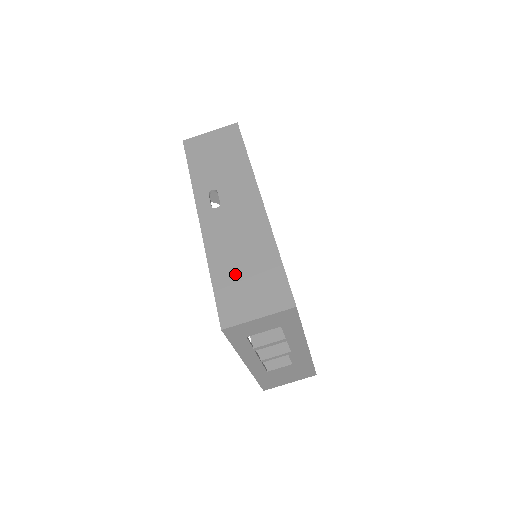
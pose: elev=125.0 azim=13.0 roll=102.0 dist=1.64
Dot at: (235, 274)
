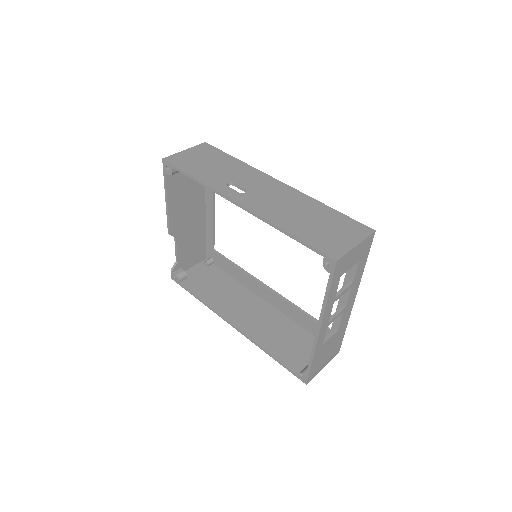
Dot at: (308, 226)
